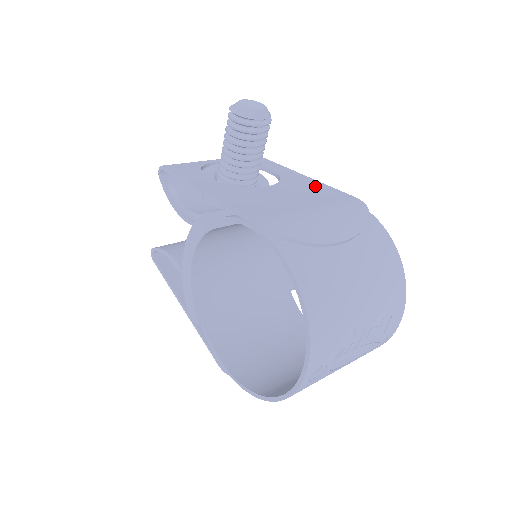
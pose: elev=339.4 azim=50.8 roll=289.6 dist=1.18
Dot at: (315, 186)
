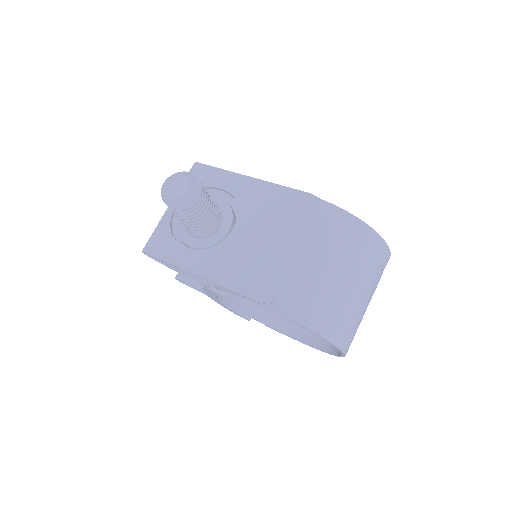
Dot at: (268, 195)
